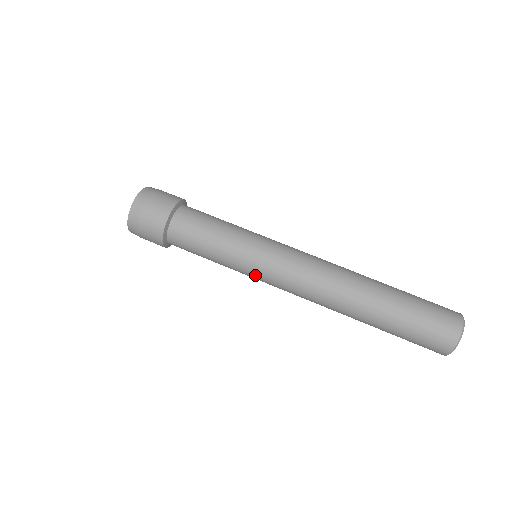
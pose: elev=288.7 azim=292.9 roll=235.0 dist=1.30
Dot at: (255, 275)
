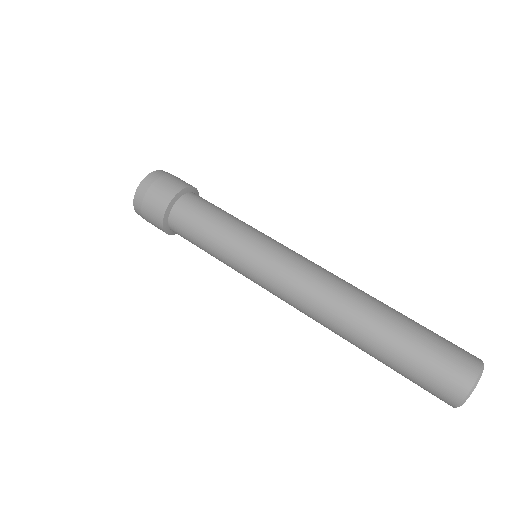
Dot at: (251, 266)
